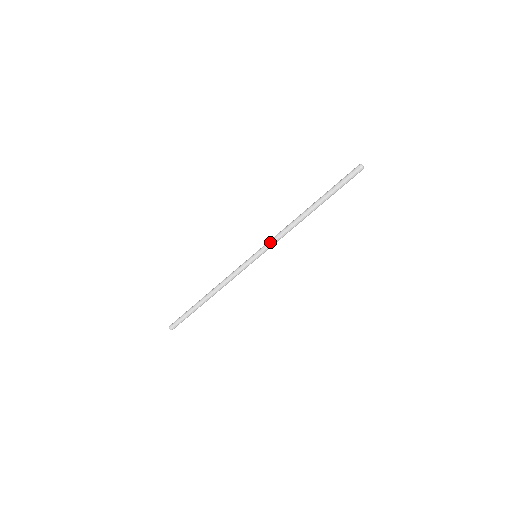
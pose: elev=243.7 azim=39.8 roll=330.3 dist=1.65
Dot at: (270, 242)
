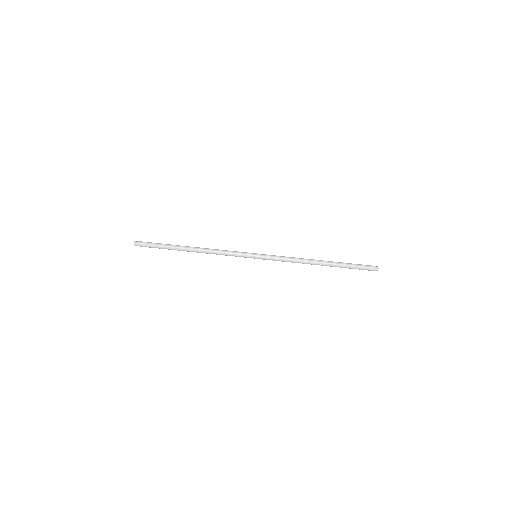
Dot at: (276, 257)
